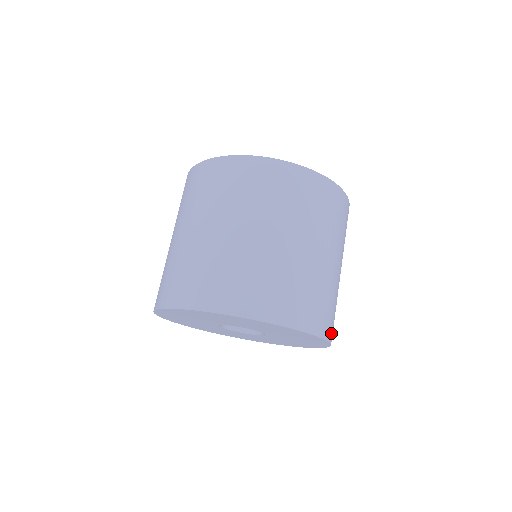
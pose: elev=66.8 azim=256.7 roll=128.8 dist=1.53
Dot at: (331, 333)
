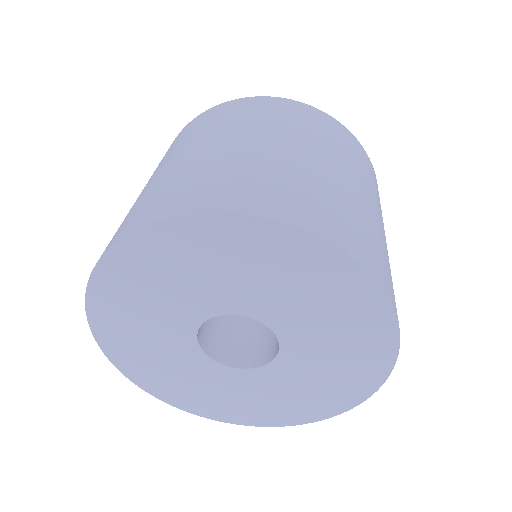
Dot at: occluded
